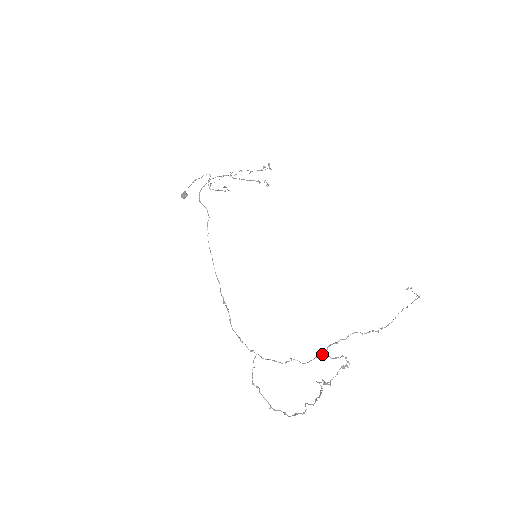
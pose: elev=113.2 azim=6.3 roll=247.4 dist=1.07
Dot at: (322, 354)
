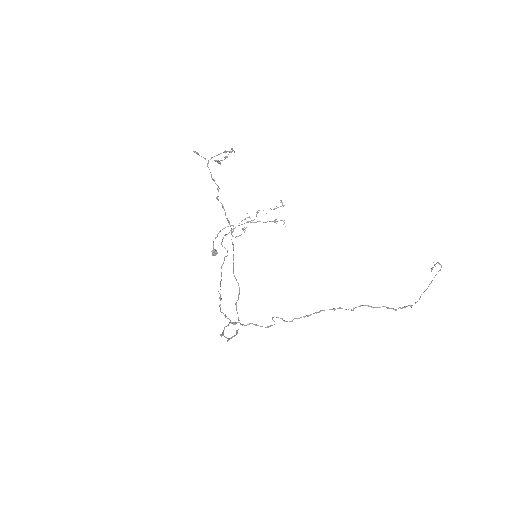
Dot at: (214, 160)
